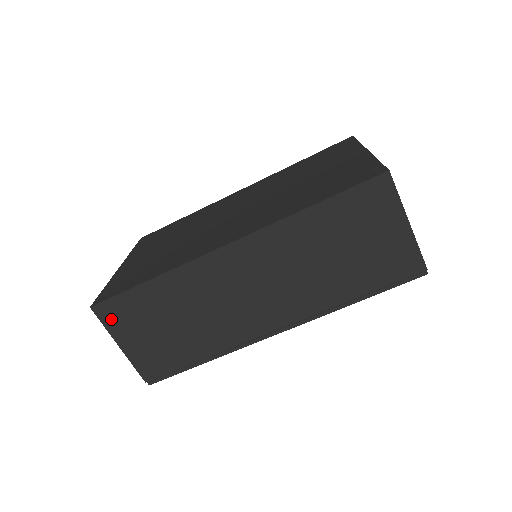
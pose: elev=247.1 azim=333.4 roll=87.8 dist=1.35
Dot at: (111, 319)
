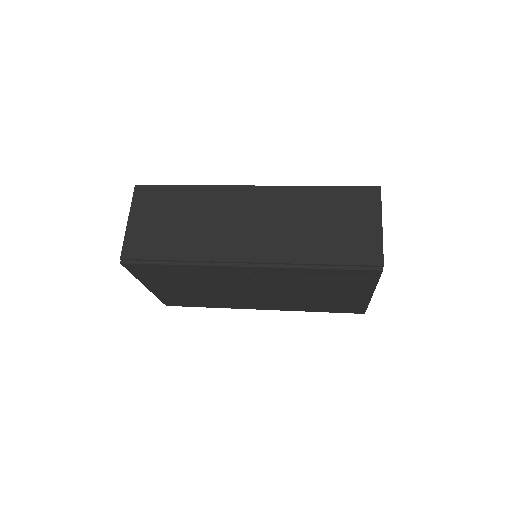
Dot at: (141, 199)
